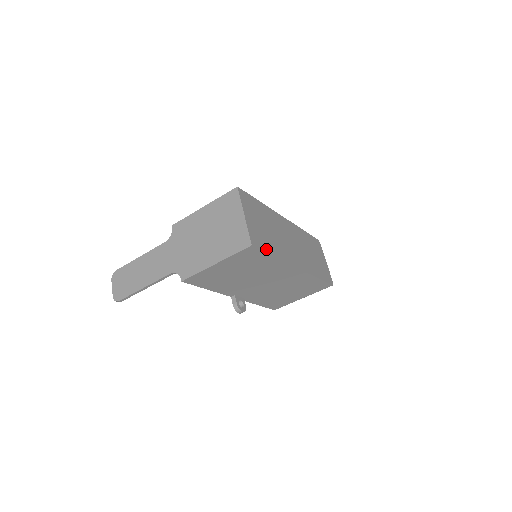
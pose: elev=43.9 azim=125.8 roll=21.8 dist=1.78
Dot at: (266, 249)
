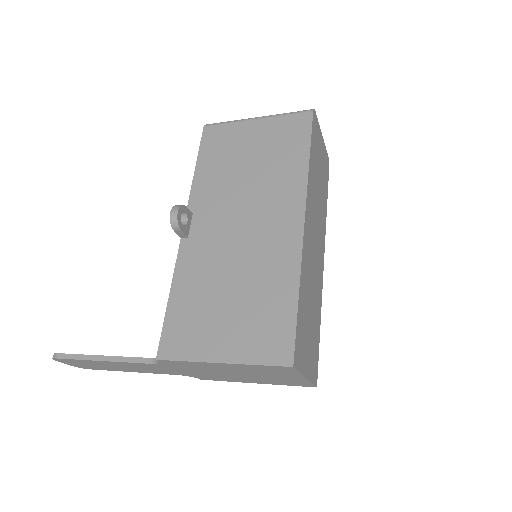
Dot at: (318, 347)
